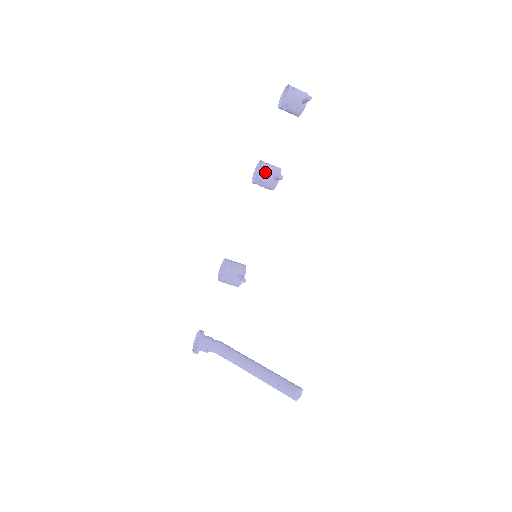
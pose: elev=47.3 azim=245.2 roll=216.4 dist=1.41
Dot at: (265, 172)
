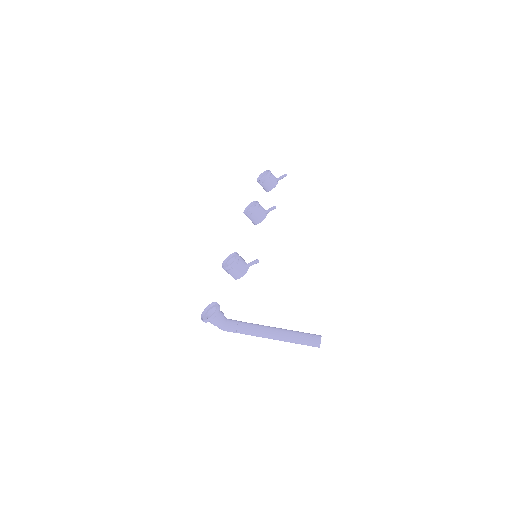
Dot at: (260, 205)
